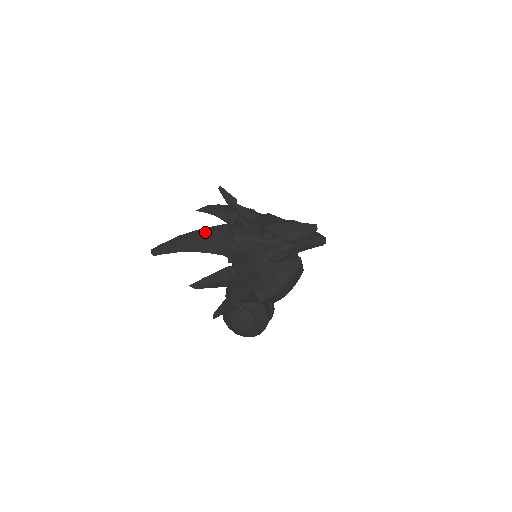
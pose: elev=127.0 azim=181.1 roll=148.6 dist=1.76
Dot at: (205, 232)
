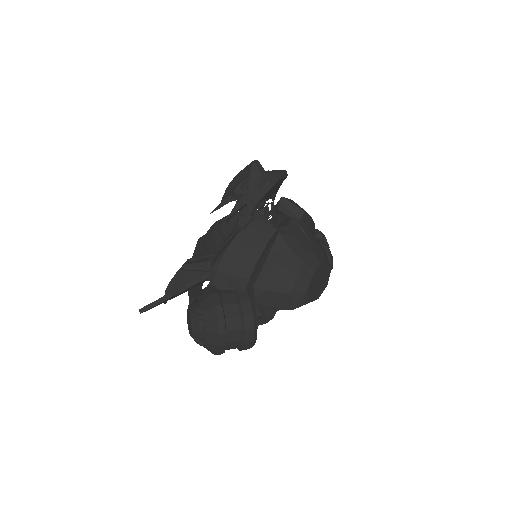
Dot at: occluded
